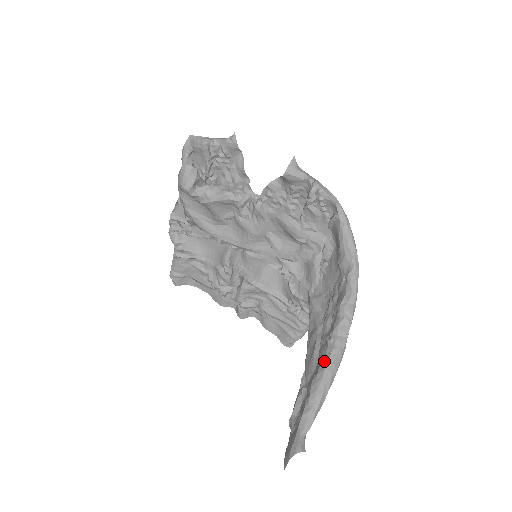
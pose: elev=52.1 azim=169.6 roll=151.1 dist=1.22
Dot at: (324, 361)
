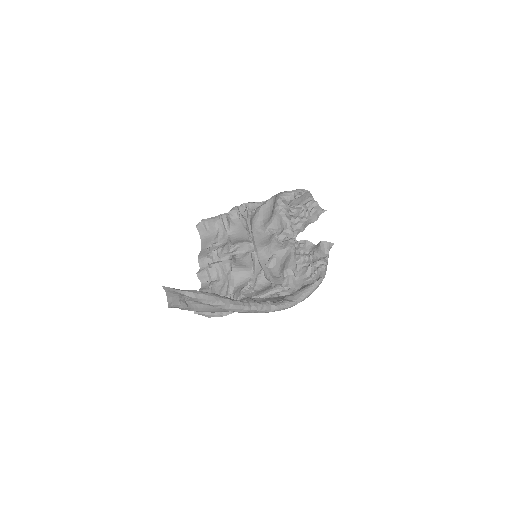
Dot at: (232, 299)
